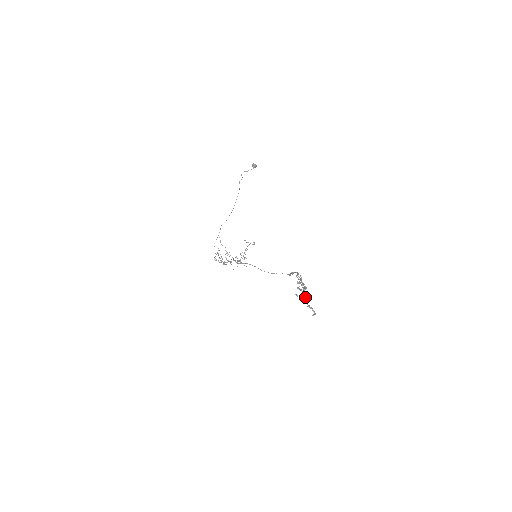
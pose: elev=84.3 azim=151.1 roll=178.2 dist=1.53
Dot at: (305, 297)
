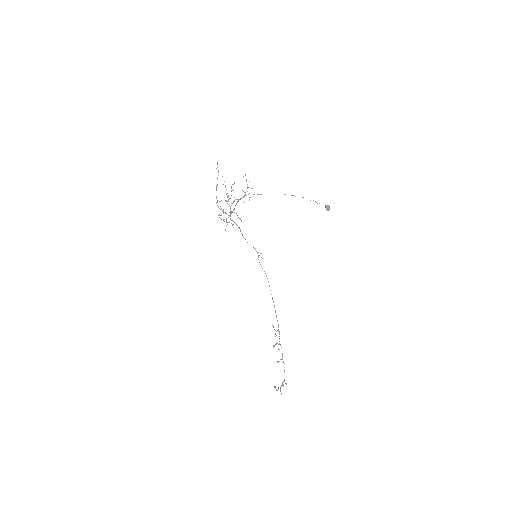
Dot at: occluded
